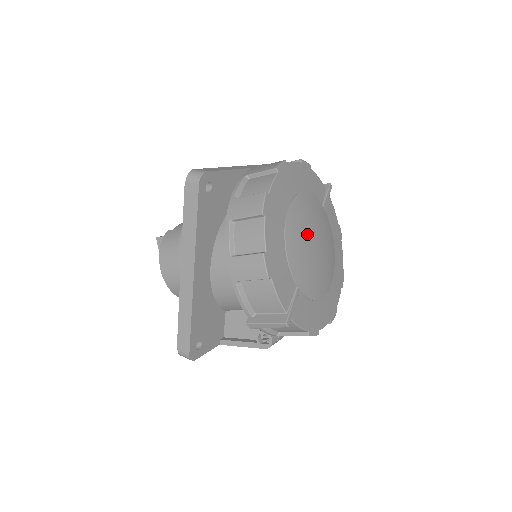
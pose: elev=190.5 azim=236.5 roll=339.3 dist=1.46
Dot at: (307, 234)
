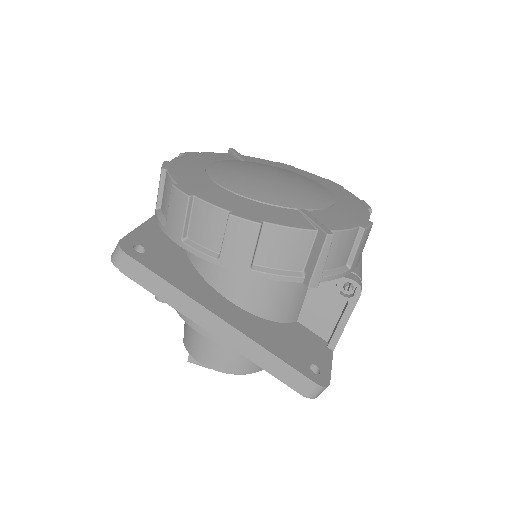
Dot at: (252, 177)
